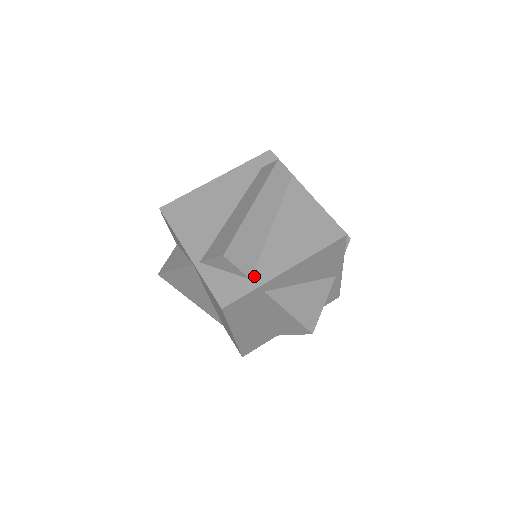
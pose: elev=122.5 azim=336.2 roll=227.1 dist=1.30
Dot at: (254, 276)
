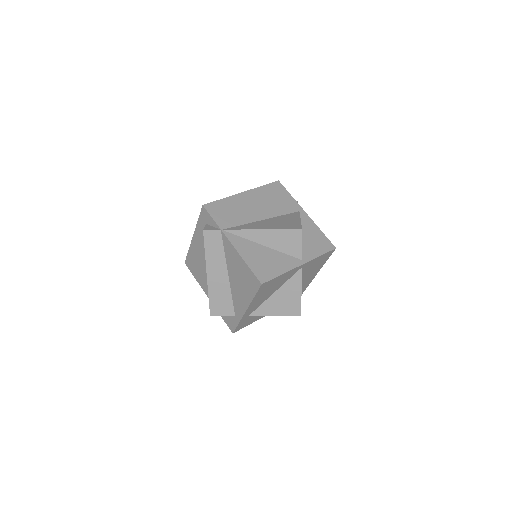
Dot at: (235, 314)
